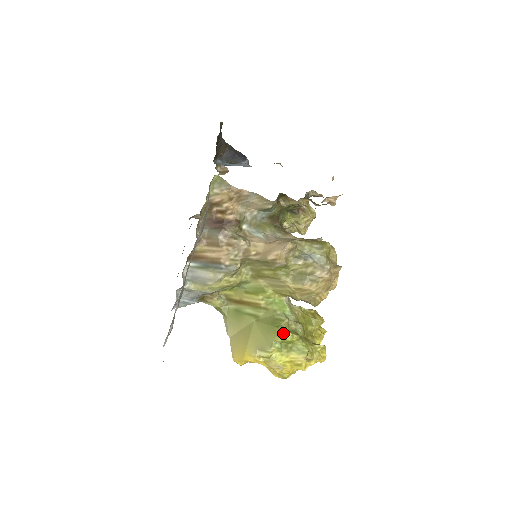
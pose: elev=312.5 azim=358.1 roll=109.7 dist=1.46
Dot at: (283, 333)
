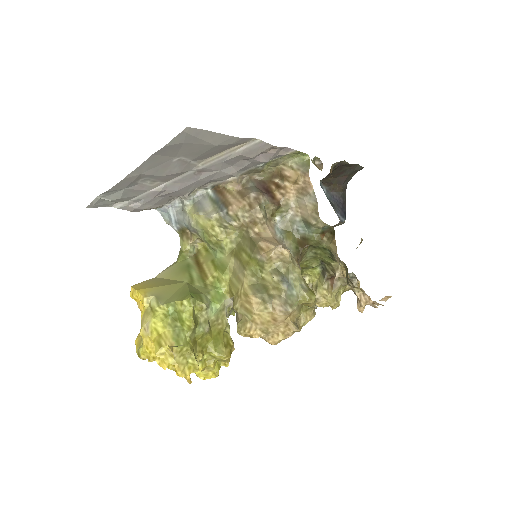
Dot at: (188, 305)
